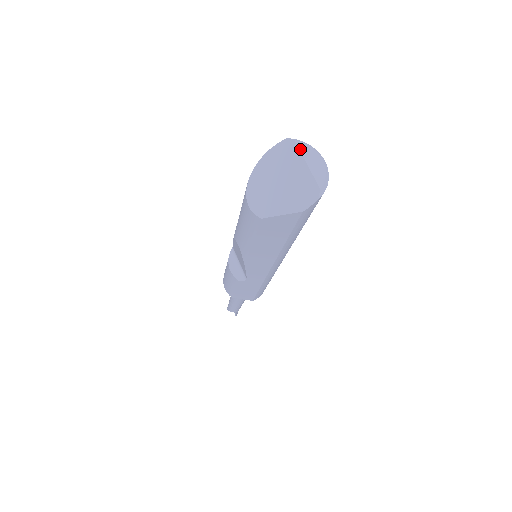
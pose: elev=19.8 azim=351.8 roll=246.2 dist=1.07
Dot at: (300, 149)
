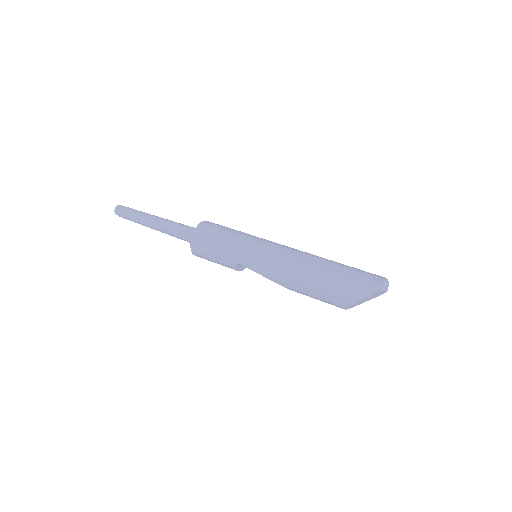
Dot at: (385, 290)
